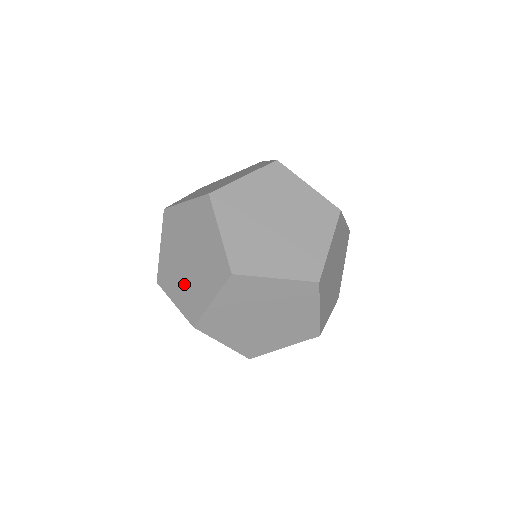
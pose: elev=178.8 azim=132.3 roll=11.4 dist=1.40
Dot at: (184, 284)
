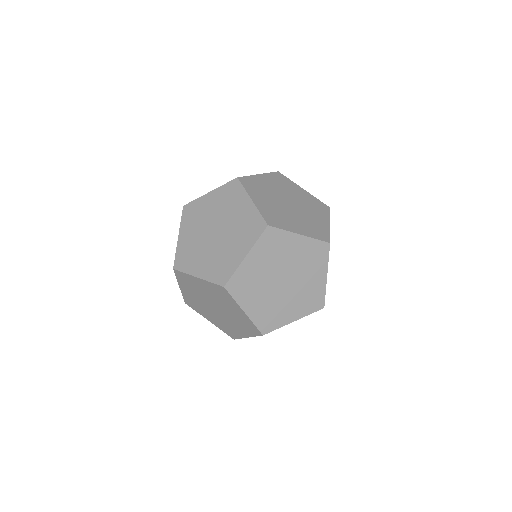
Dot at: occluded
